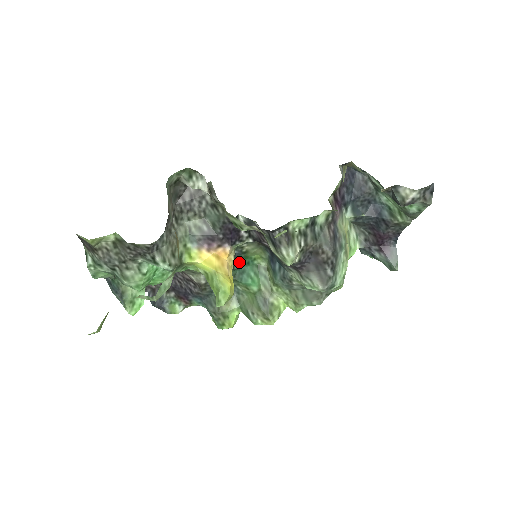
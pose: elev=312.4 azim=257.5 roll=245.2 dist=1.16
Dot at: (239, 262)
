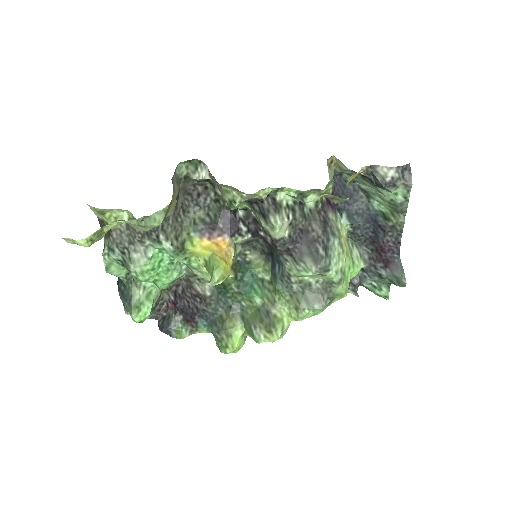
Dot at: (243, 273)
